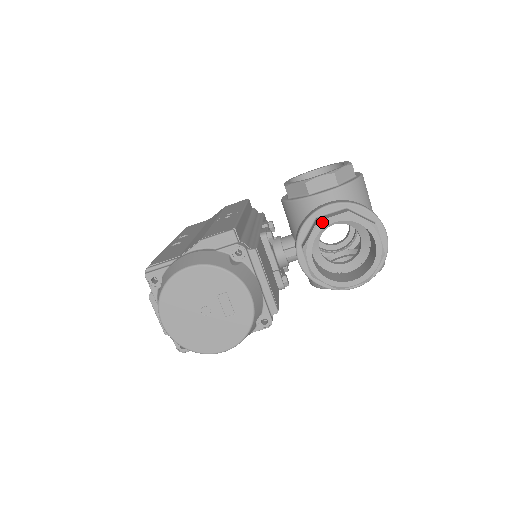
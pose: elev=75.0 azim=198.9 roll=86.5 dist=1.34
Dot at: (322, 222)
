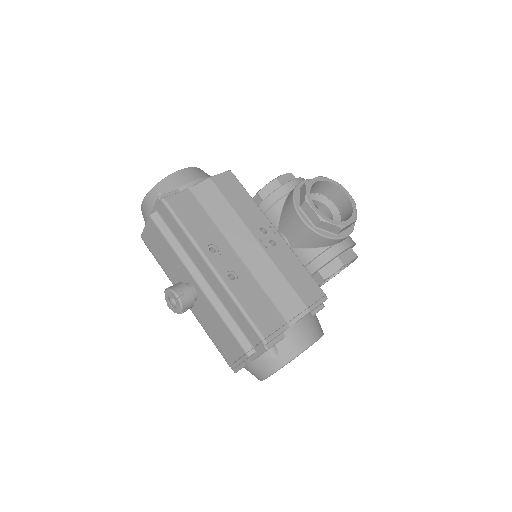
Dot at: occluded
